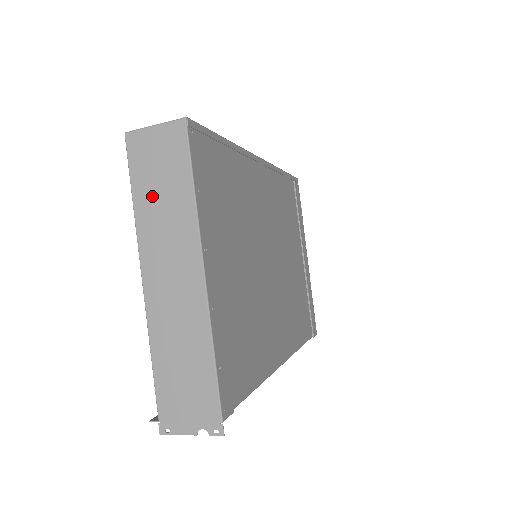
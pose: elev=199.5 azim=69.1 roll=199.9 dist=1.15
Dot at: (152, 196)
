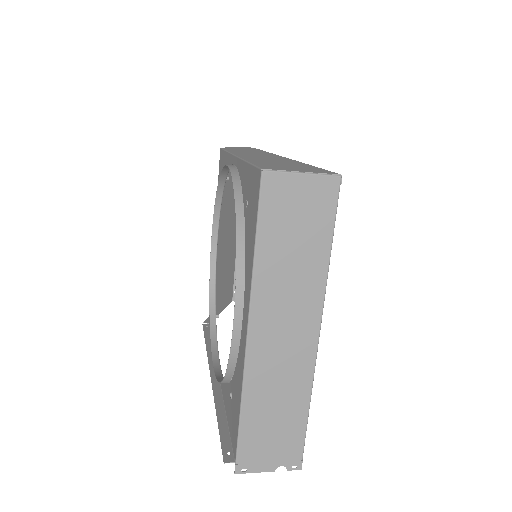
Dot at: (281, 250)
